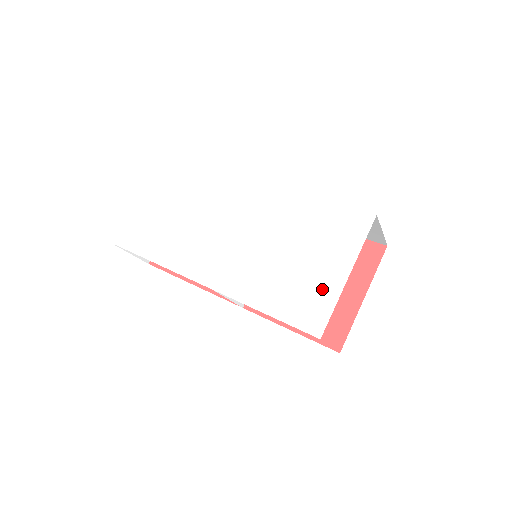
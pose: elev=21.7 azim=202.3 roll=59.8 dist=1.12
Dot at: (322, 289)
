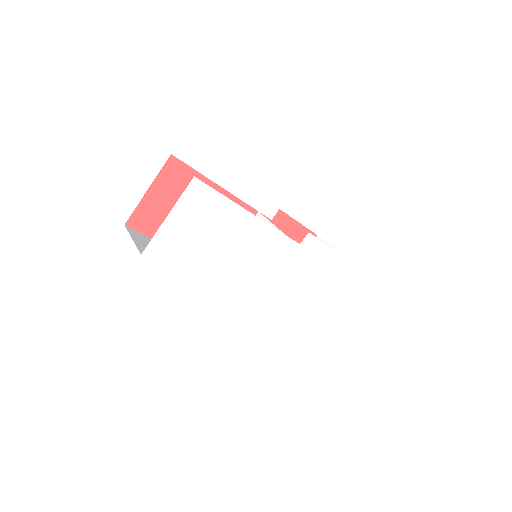
Dot at: (306, 299)
